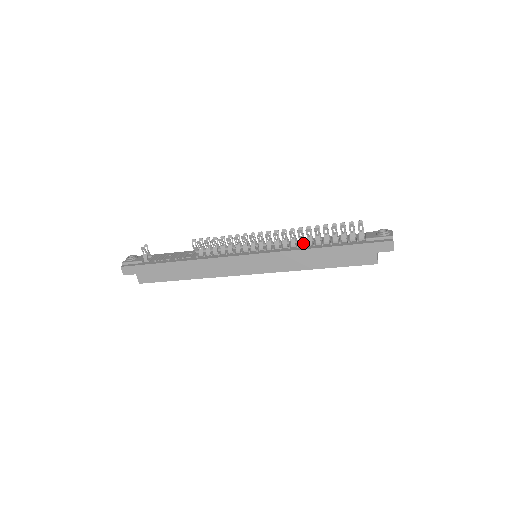
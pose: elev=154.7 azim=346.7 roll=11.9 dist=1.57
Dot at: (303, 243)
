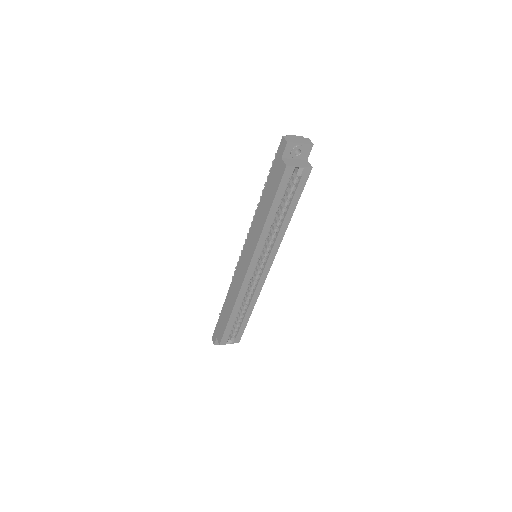
Dot at: occluded
